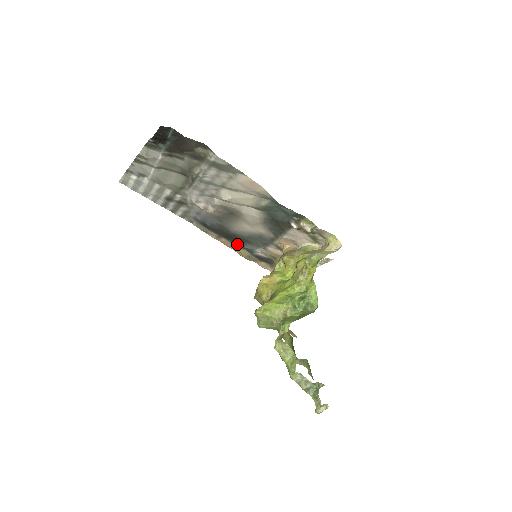
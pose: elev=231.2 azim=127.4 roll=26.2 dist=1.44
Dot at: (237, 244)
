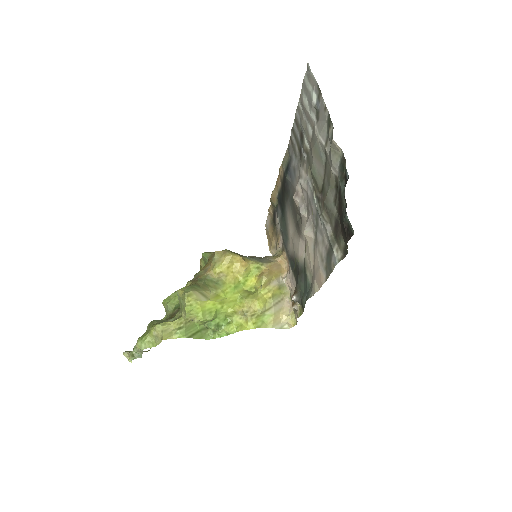
Dot at: (279, 198)
